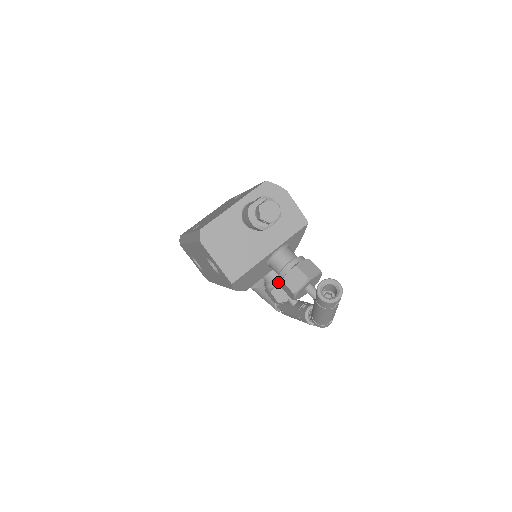
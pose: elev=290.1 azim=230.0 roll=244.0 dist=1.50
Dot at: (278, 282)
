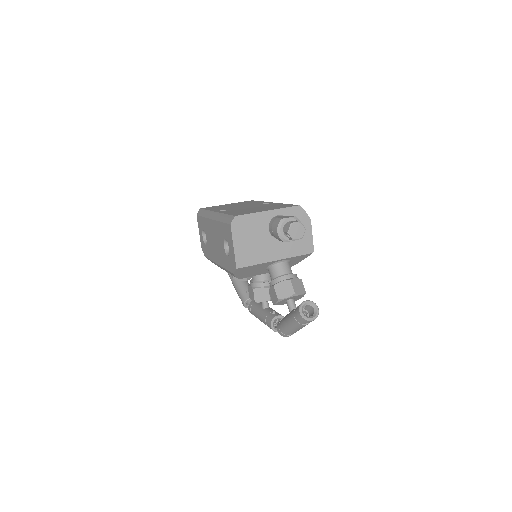
Dot at: (263, 285)
